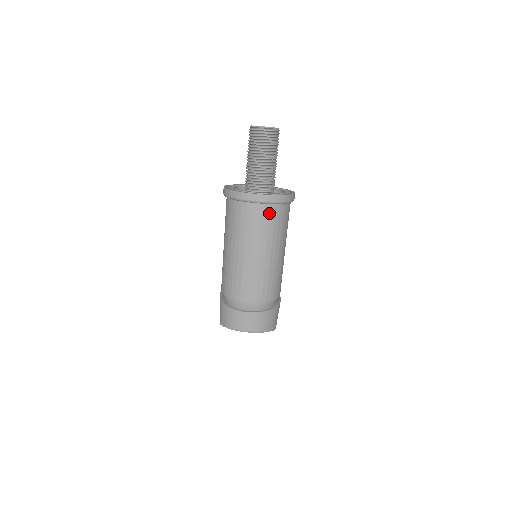
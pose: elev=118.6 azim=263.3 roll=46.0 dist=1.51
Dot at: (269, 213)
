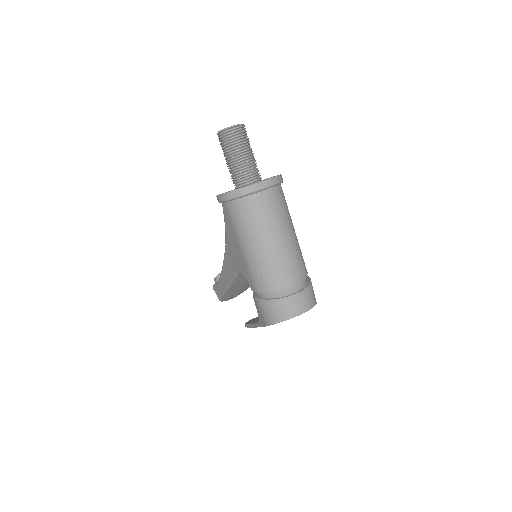
Dot at: (277, 195)
